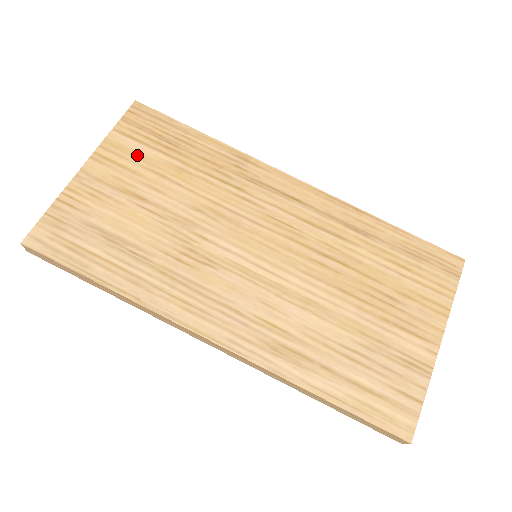
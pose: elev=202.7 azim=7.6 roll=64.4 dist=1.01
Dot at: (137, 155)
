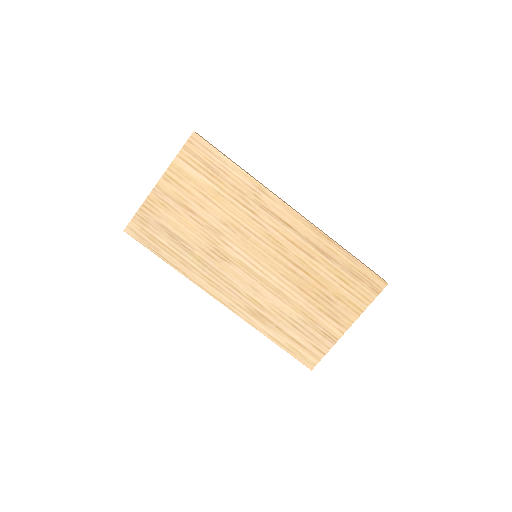
Dot at: (191, 178)
